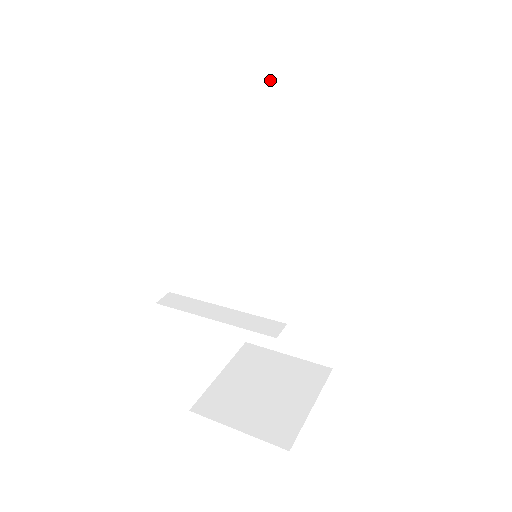
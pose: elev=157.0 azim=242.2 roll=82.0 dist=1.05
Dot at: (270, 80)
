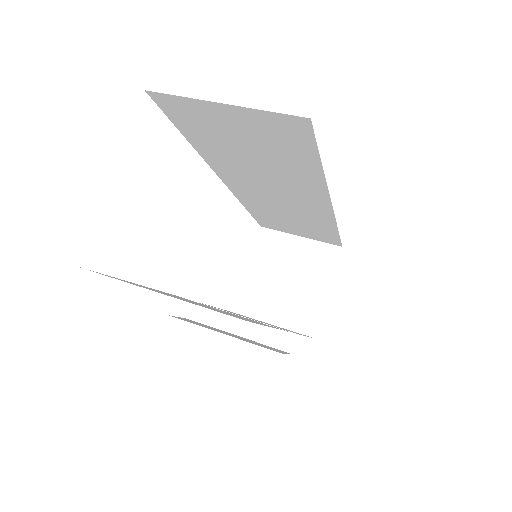
Dot at: (217, 119)
